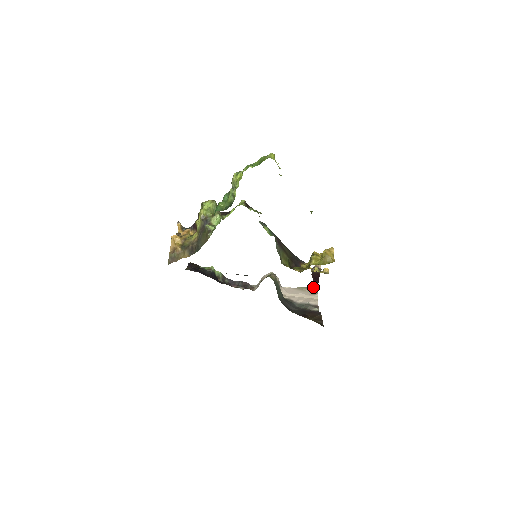
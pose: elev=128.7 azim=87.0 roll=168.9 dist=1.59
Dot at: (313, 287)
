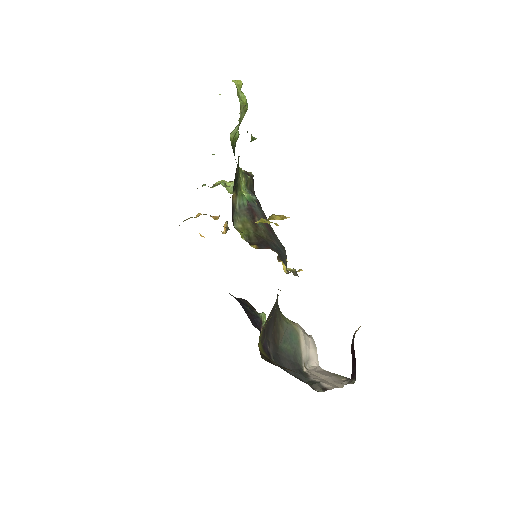
Dot at: (352, 378)
